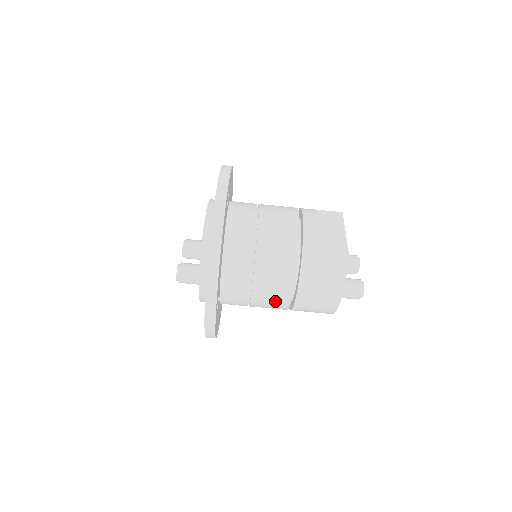
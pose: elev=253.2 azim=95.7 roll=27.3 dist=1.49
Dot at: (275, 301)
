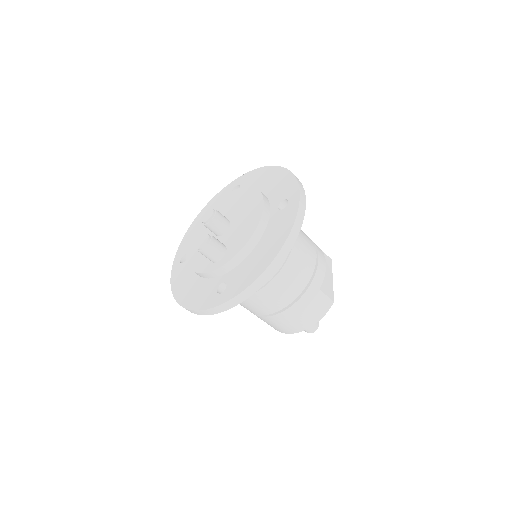
Dot at: (260, 307)
